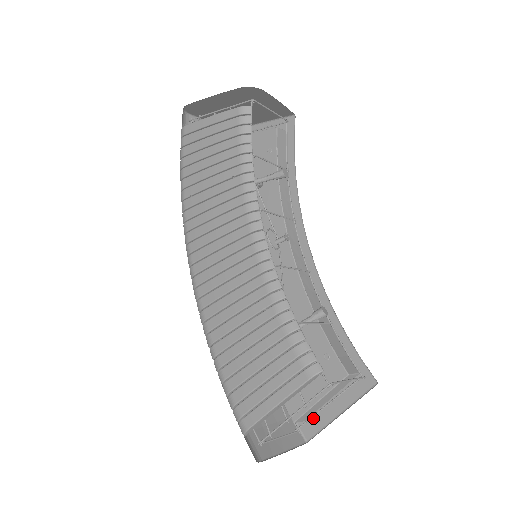
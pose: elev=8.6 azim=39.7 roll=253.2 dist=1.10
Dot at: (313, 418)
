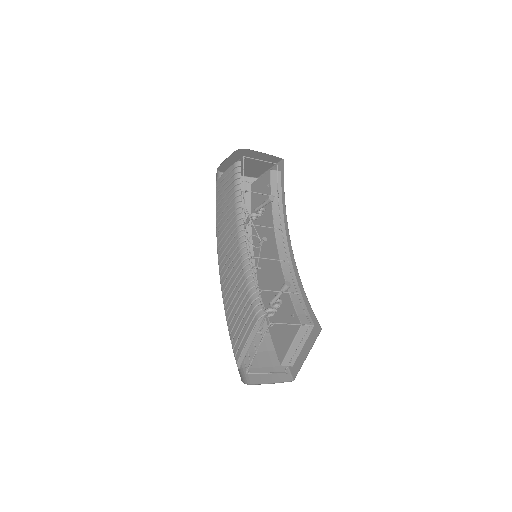
Dot at: (296, 363)
